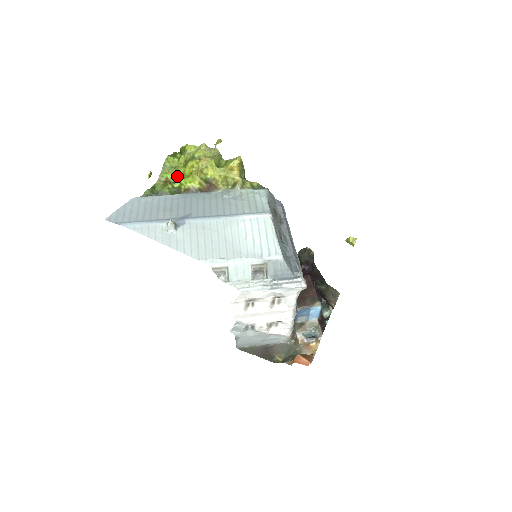
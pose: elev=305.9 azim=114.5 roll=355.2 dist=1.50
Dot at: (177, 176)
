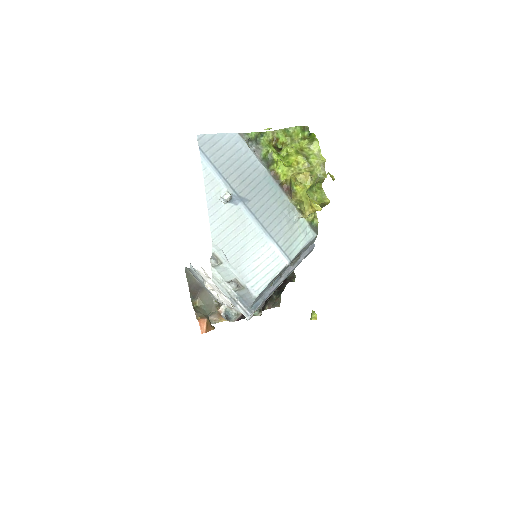
Dot at: (284, 150)
